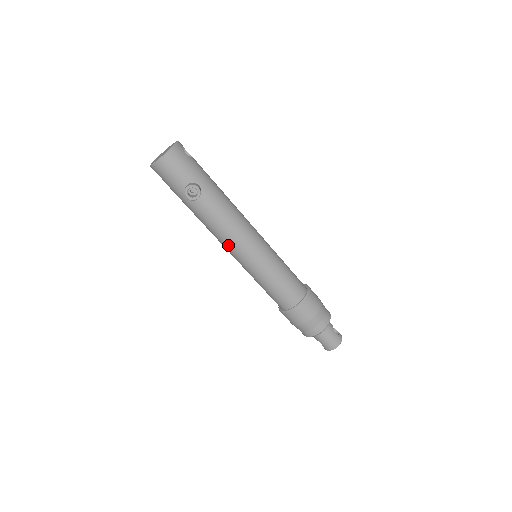
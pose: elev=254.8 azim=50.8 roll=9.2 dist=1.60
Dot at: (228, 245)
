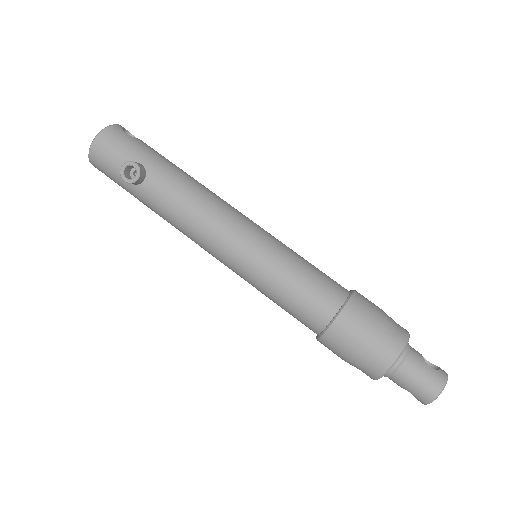
Dot at: (203, 242)
